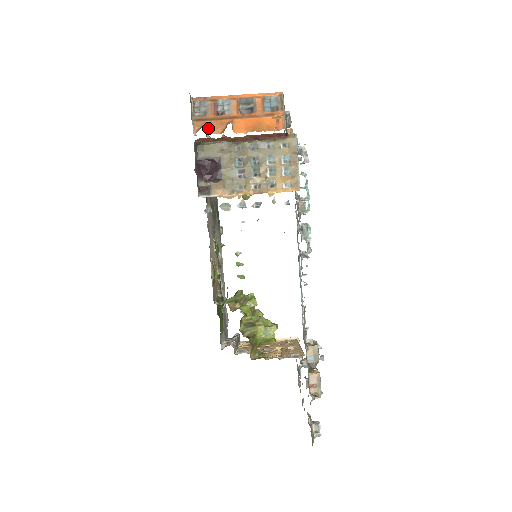
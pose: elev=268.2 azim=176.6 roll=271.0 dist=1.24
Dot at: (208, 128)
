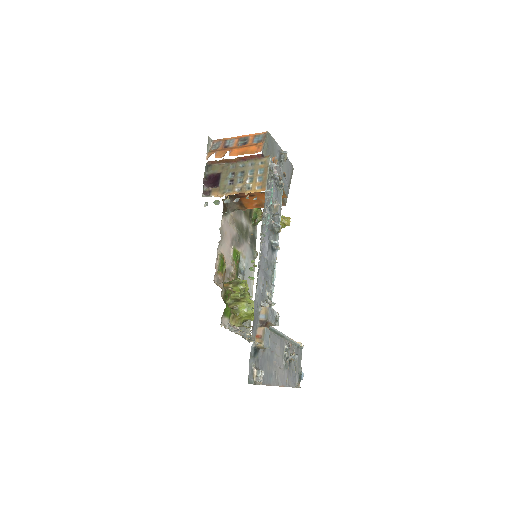
Dot at: (216, 155)
